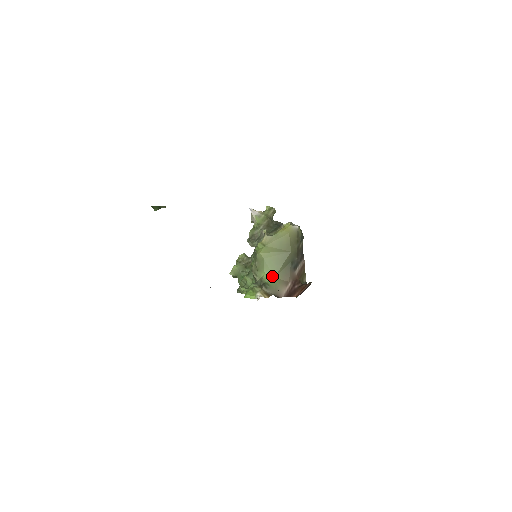
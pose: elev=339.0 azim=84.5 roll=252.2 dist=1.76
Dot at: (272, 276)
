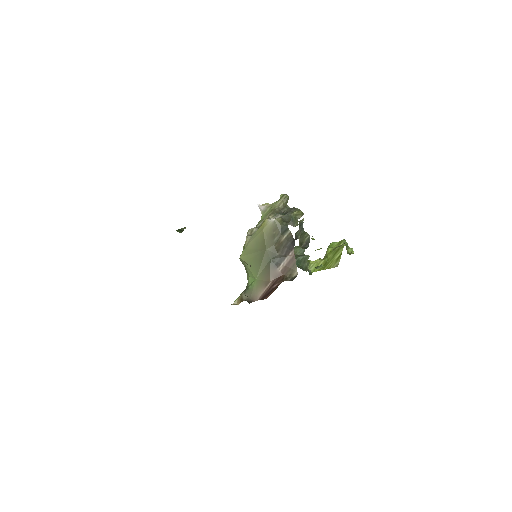
Dot at: (254, 278)
